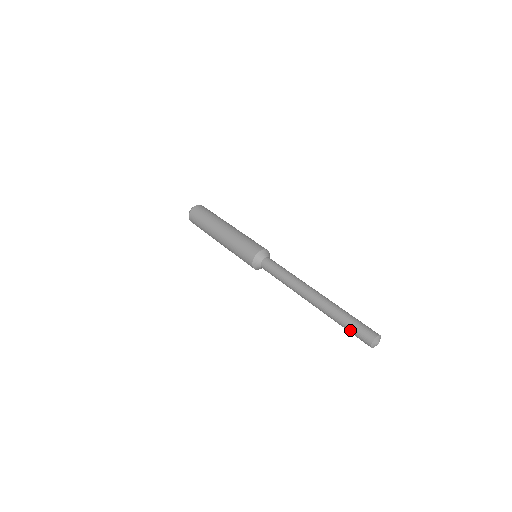
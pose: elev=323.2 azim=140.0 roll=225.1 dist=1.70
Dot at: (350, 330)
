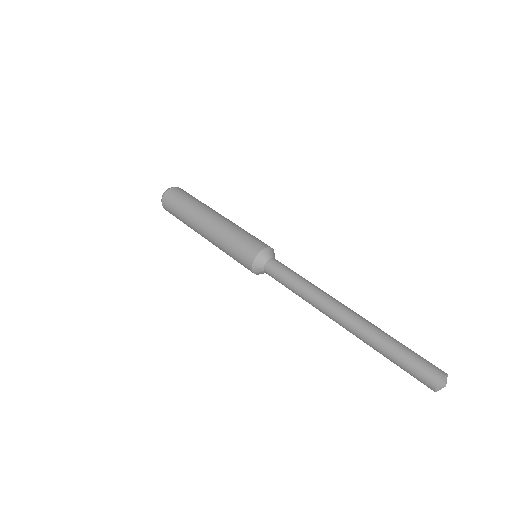
Dot at: (405, 359)
